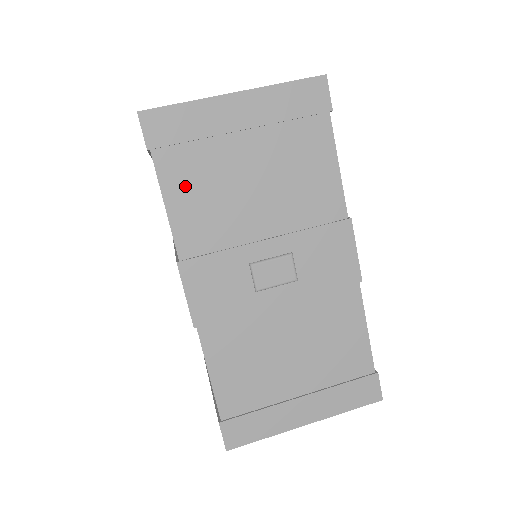
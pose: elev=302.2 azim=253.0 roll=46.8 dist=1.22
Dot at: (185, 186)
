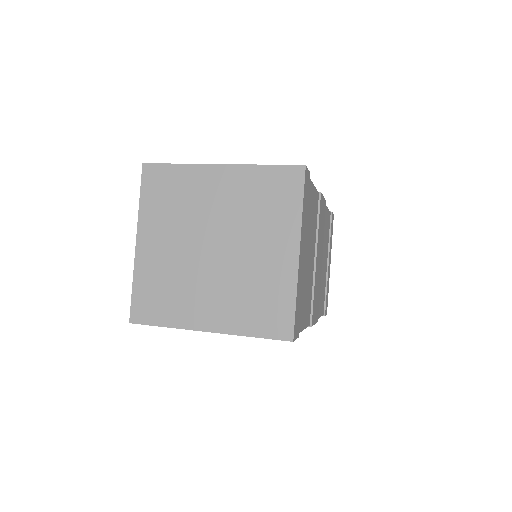
Dot at: occluded
